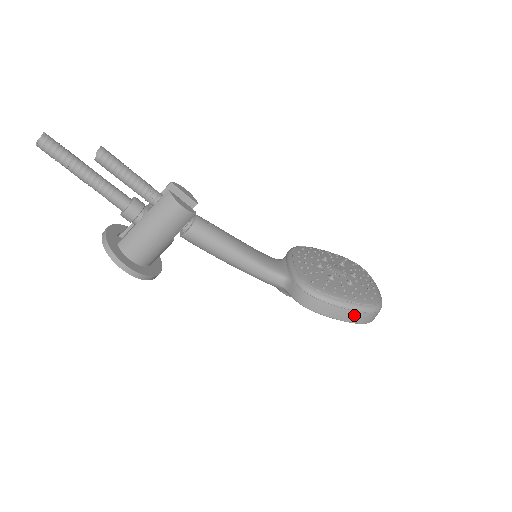
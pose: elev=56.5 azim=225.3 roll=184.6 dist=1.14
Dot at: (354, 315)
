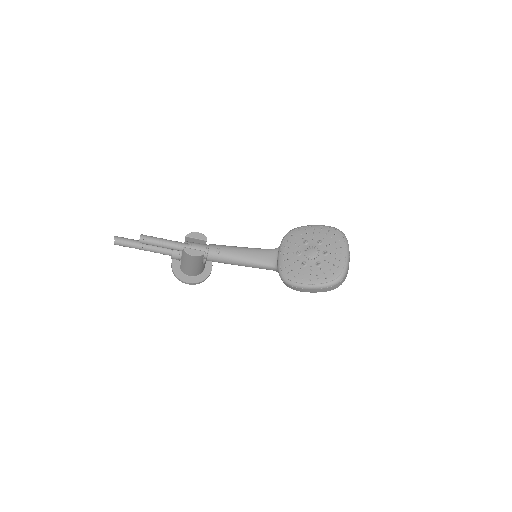
Dot at: (320, 290)
